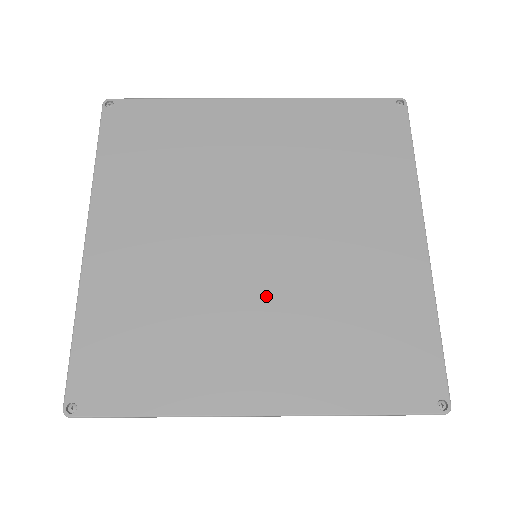
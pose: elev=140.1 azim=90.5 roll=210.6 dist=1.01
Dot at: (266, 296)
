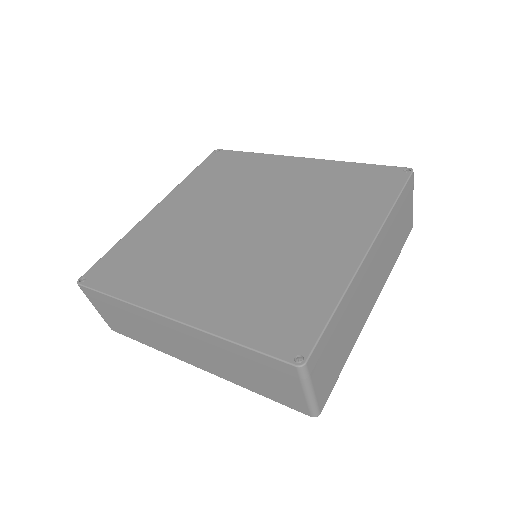
Dot at: (226, 256)
